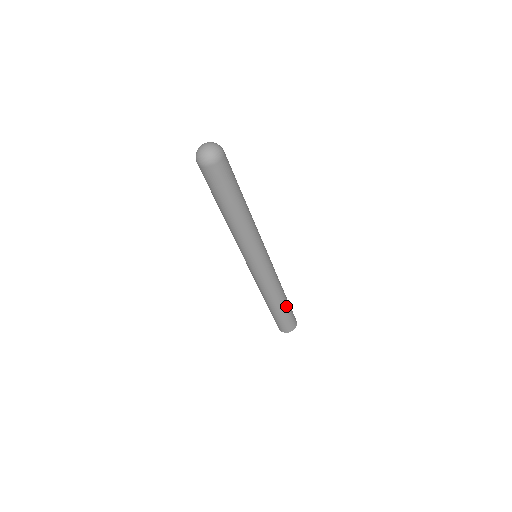
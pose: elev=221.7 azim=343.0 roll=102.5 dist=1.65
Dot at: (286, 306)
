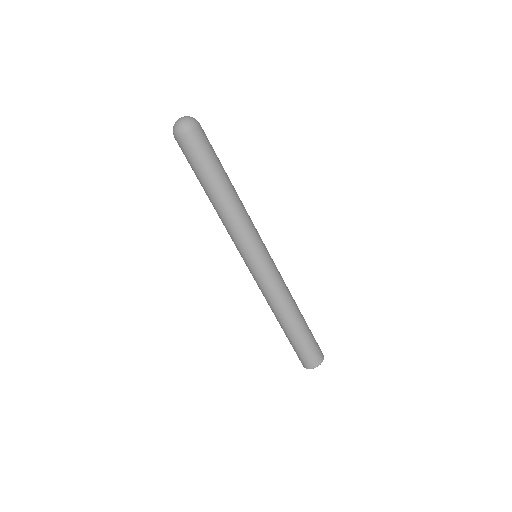
Dot at: (301, 329)
